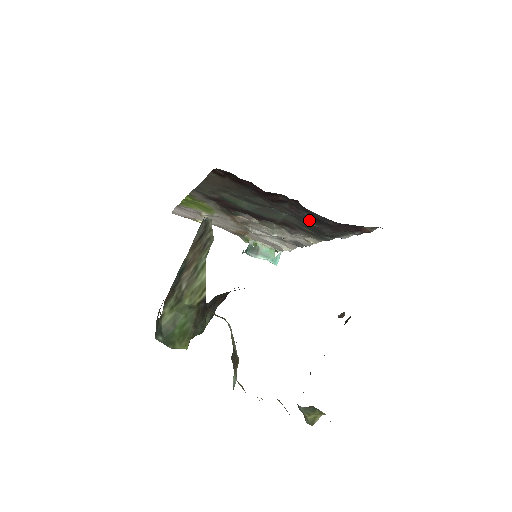
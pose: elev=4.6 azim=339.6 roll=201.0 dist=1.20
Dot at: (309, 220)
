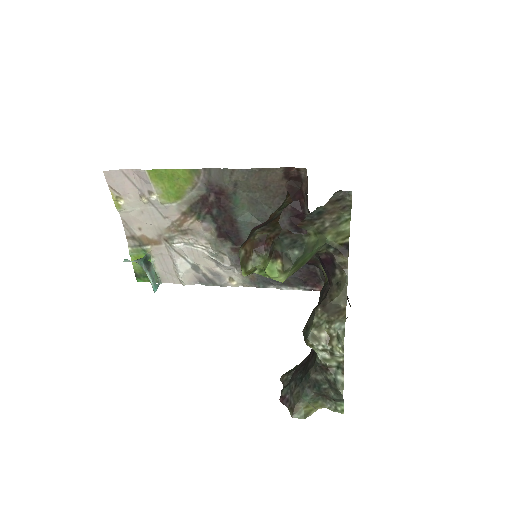
Dot at: occluded
